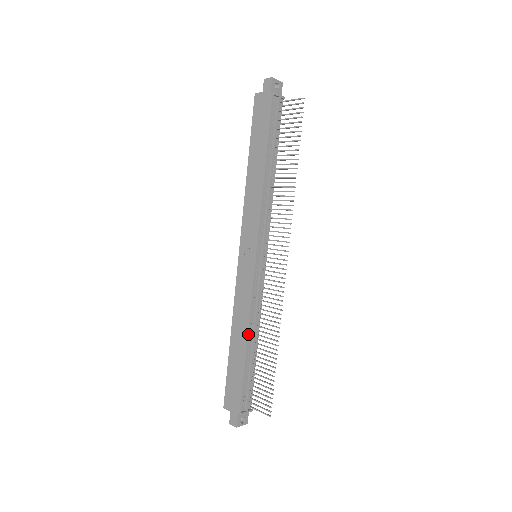
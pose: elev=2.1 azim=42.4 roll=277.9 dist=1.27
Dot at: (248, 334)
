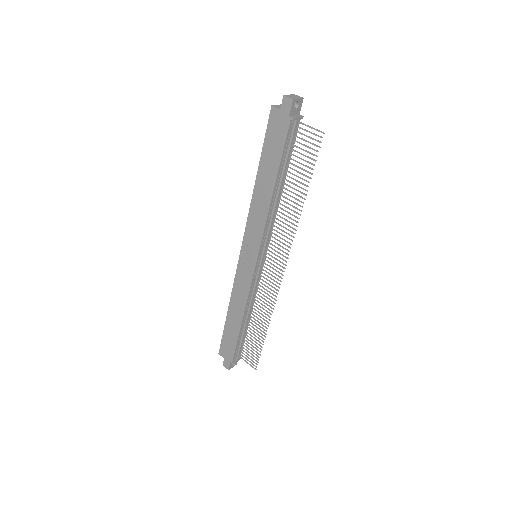
Dot at: (243, 315)
